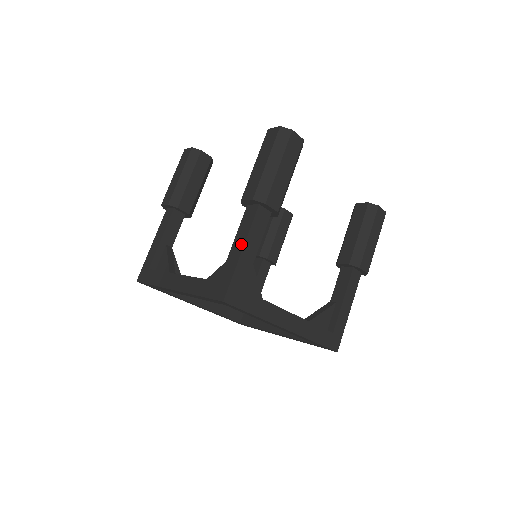
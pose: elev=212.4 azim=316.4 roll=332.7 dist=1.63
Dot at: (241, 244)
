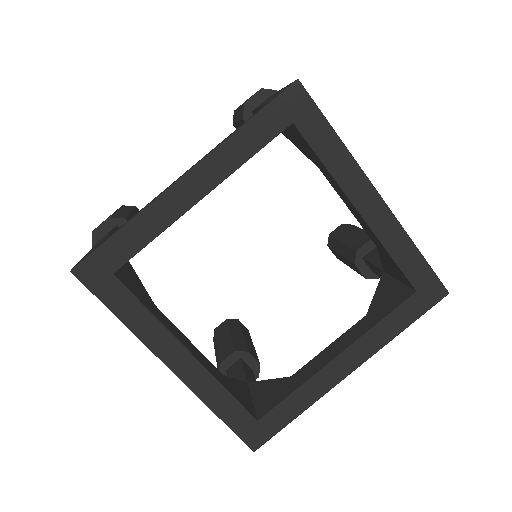
Dot at: (274, 94)
